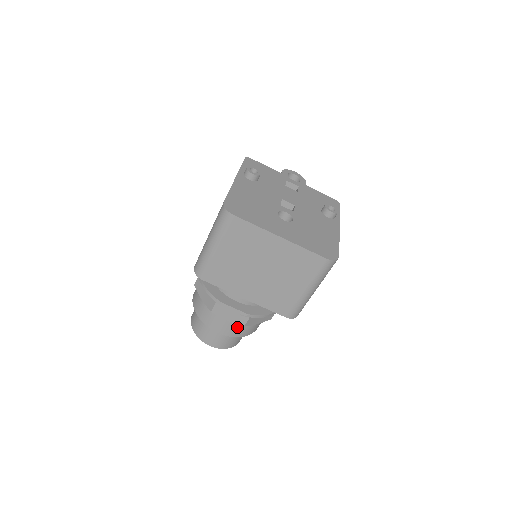
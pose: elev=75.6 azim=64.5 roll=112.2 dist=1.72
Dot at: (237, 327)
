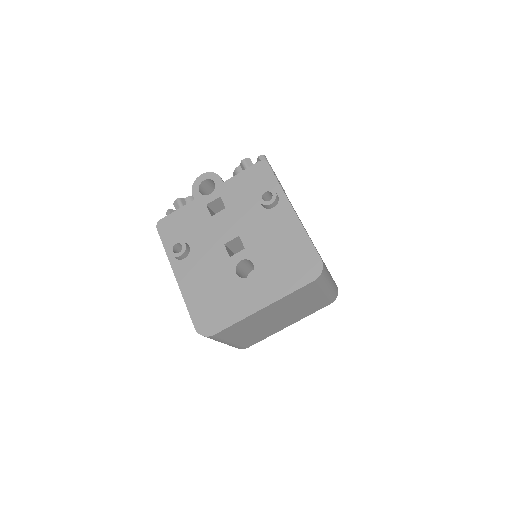
Dot at: occluded
